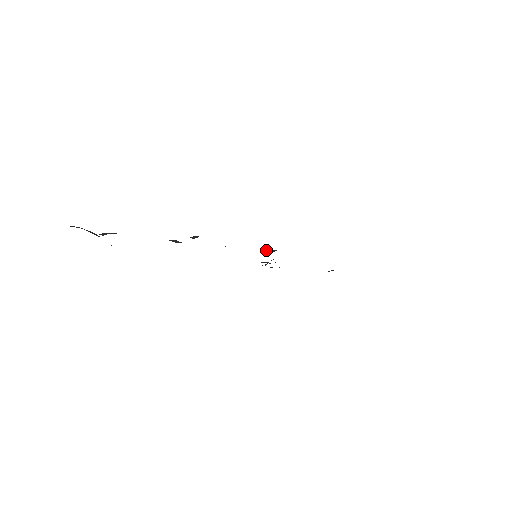
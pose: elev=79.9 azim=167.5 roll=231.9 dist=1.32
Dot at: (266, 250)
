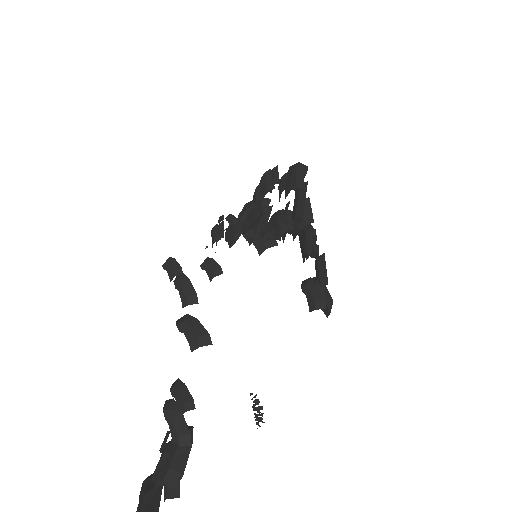
Dot at: (266, 247)
